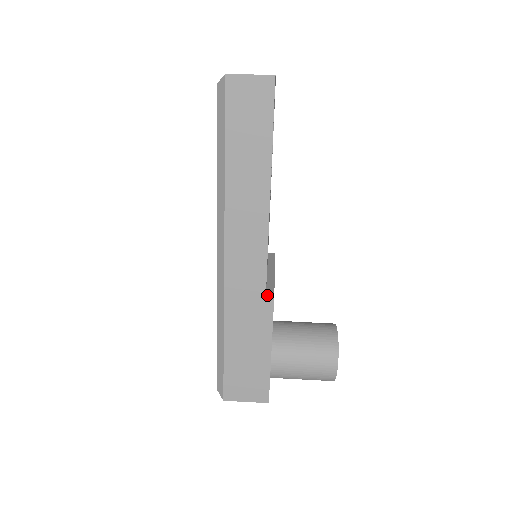
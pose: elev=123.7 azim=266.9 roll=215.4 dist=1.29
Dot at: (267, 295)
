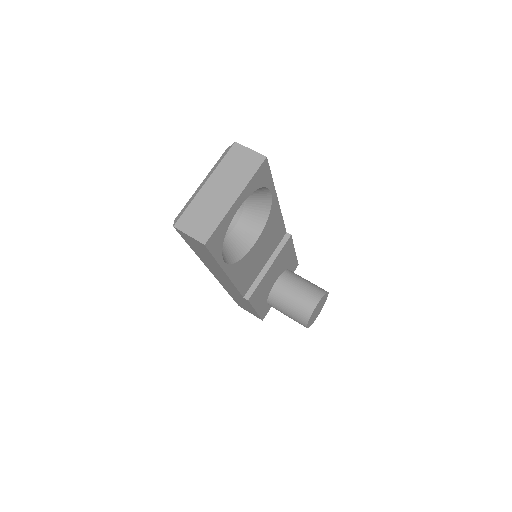
Dot at: (244, 298)
